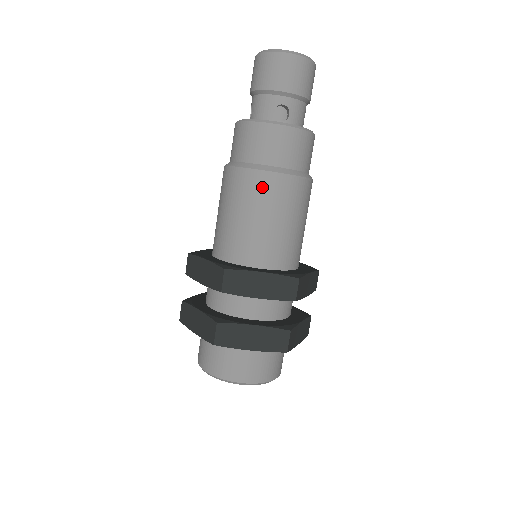
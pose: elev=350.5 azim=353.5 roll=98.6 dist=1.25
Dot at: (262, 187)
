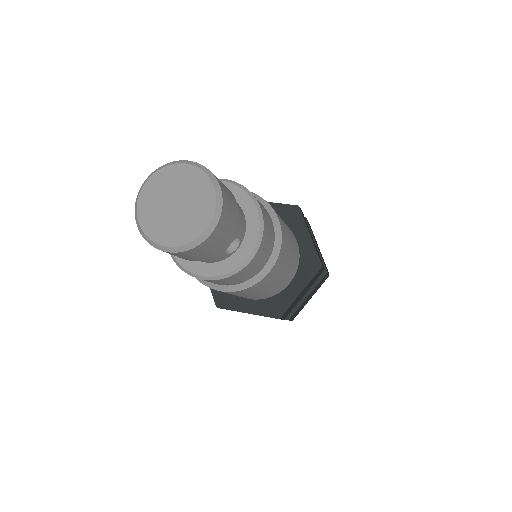
Dot at: (265, 283)
